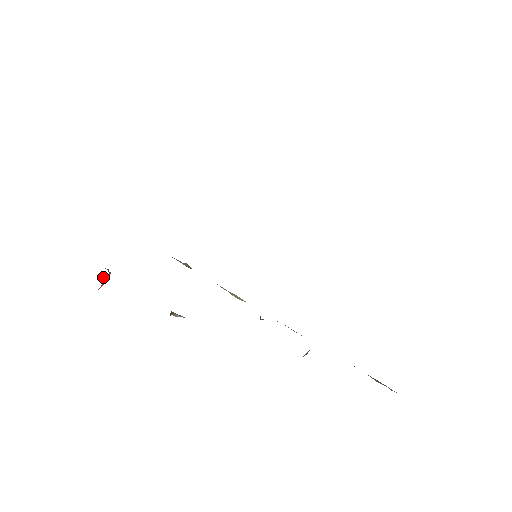
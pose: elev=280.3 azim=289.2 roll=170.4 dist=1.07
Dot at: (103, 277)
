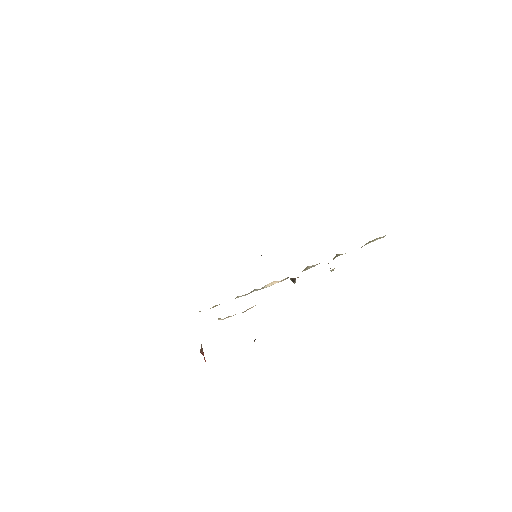
Dot at: (201, 353)
